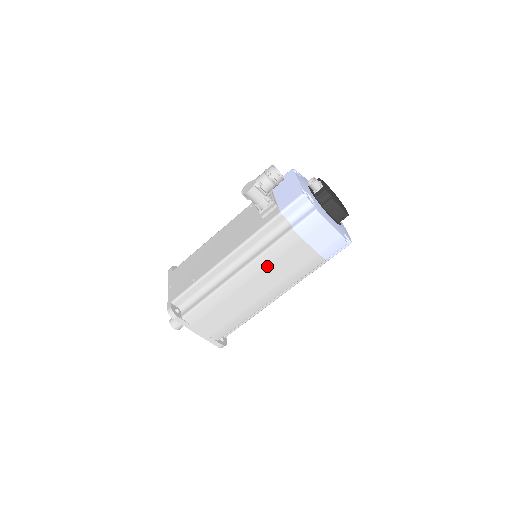
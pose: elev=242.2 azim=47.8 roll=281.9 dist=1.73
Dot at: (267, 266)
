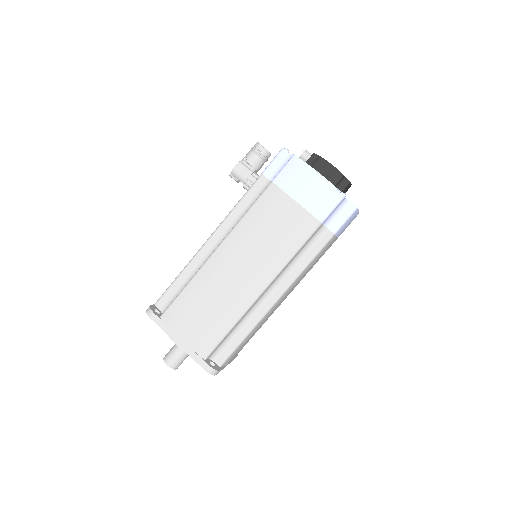
Dot at: (249, 233)
